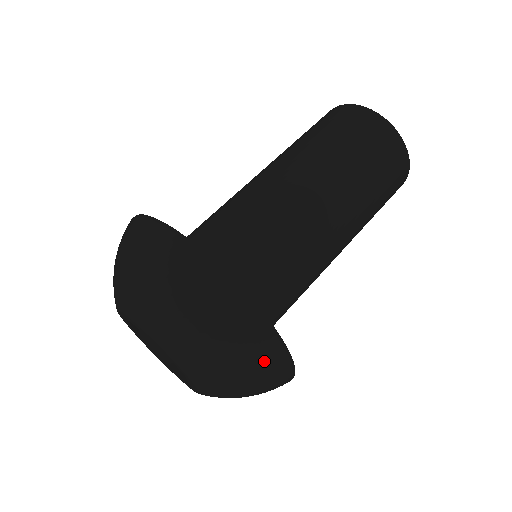
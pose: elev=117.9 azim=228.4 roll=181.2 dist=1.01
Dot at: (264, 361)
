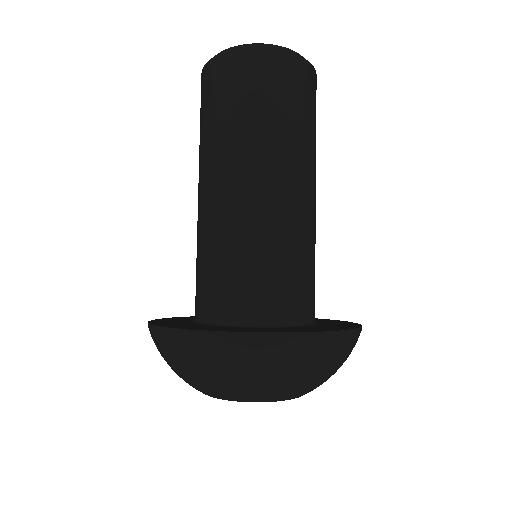
Dot at: (348, 350)
